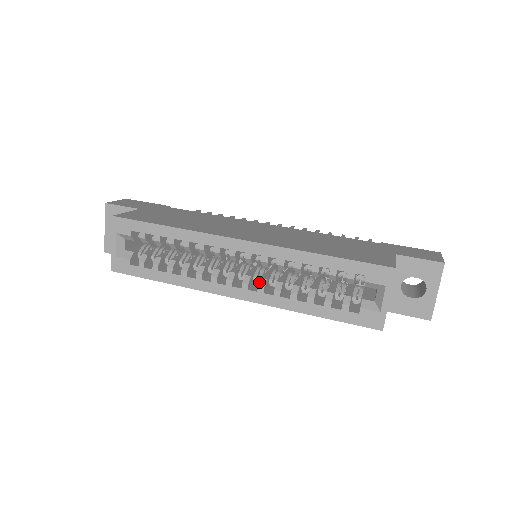
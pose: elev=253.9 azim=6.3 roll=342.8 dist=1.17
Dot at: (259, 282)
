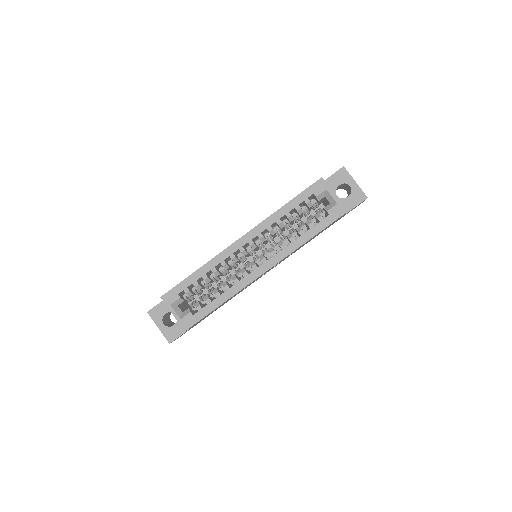
Dot at: (269, 251)
